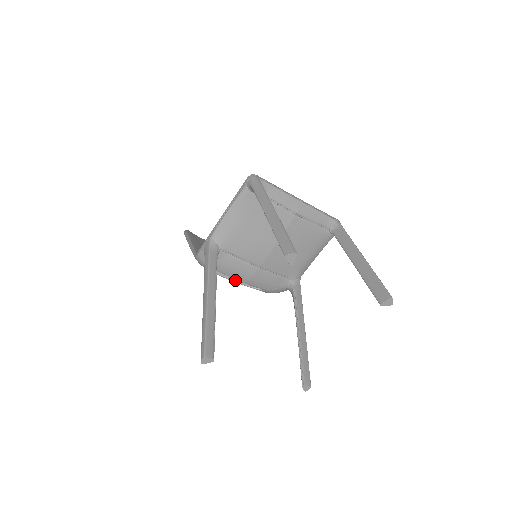
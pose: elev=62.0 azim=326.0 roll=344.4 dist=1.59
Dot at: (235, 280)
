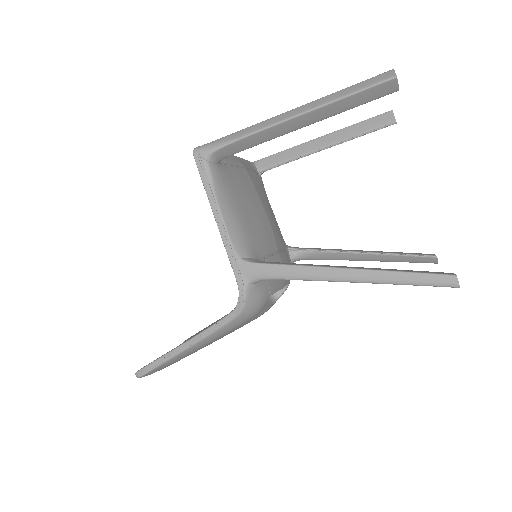
Dot at: (265, 309)
